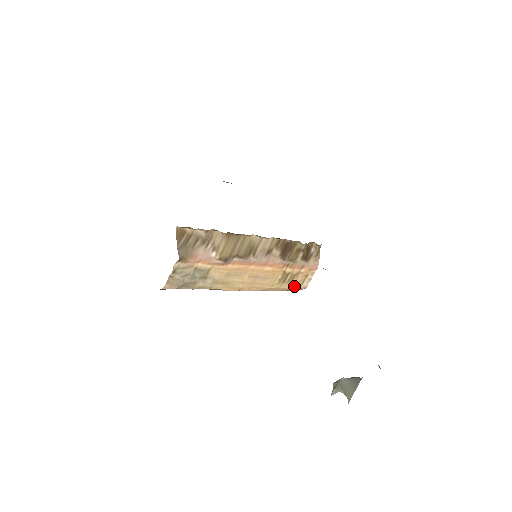
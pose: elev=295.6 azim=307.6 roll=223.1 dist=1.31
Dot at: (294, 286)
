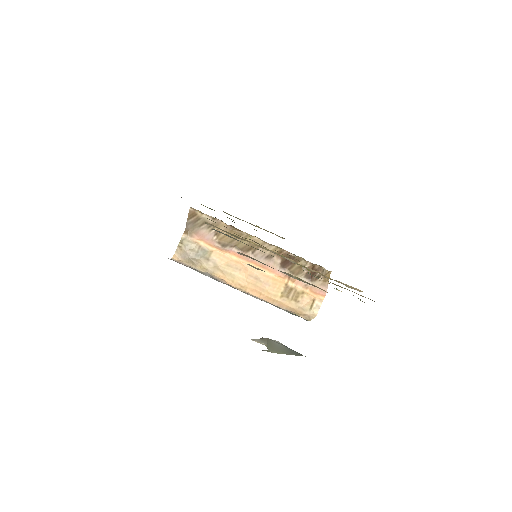
Dot at: (301, 308)
